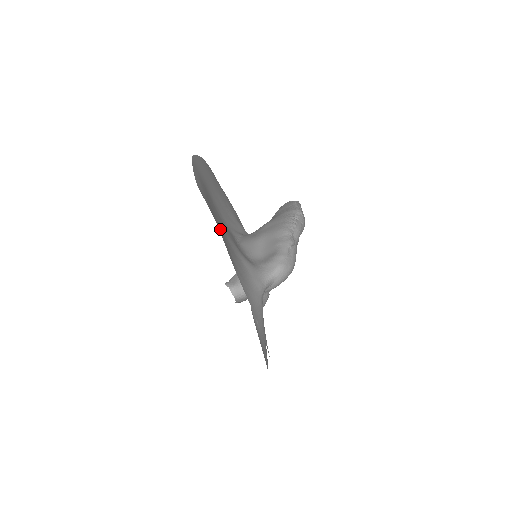
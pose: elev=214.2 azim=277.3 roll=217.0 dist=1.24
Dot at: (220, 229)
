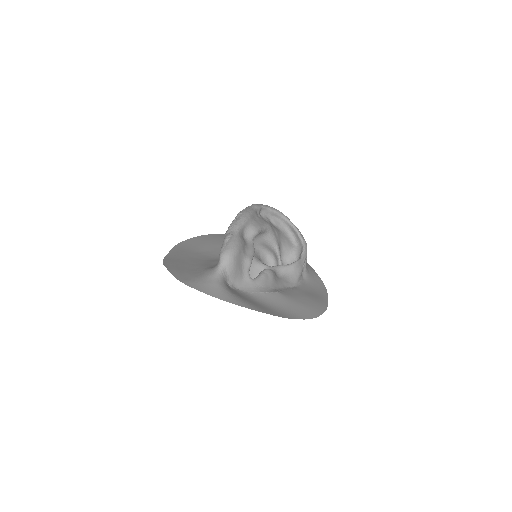
Dot at: (183, 268)
